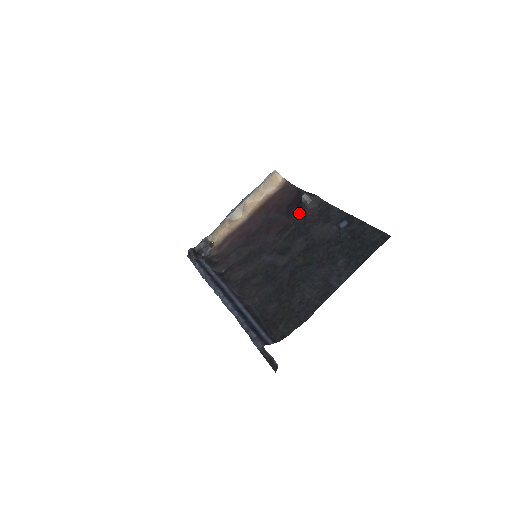
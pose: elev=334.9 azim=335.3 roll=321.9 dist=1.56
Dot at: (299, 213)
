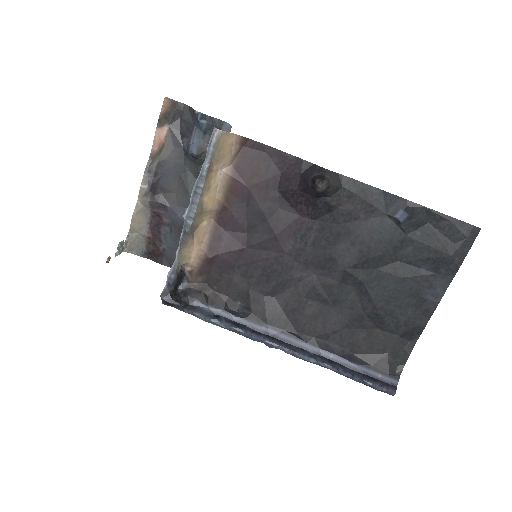
Dot at: (317, 205)
